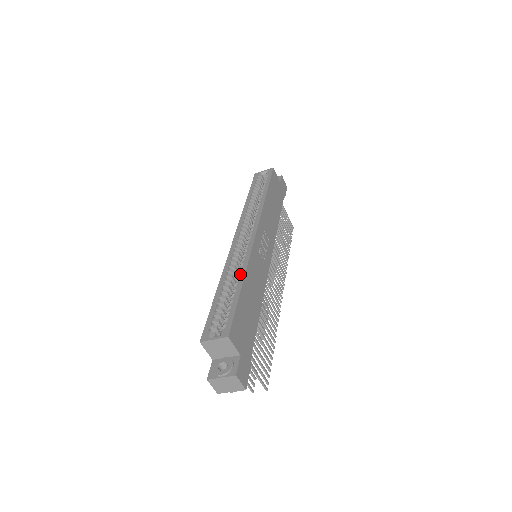
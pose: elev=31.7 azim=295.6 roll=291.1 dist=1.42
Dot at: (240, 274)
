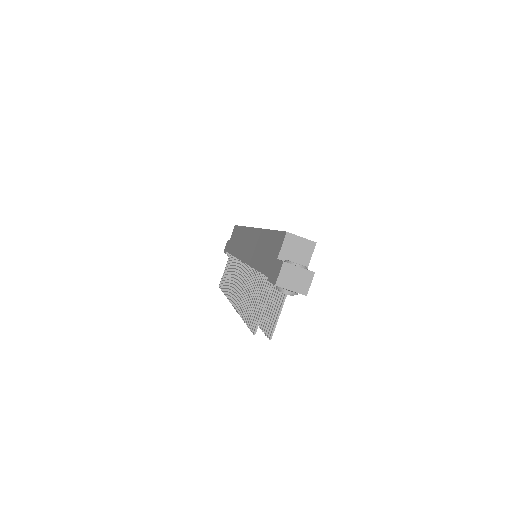
Dot at: occluded
